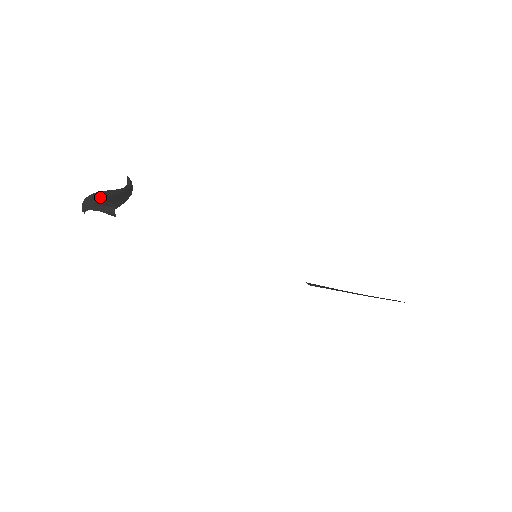
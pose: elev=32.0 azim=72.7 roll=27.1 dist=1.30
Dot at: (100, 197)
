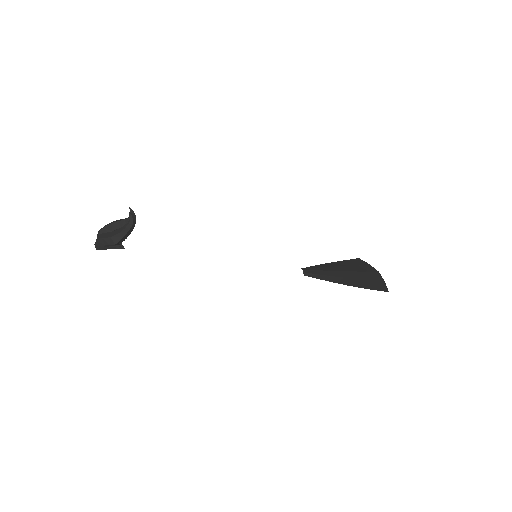
Dot at: (109, 243)
